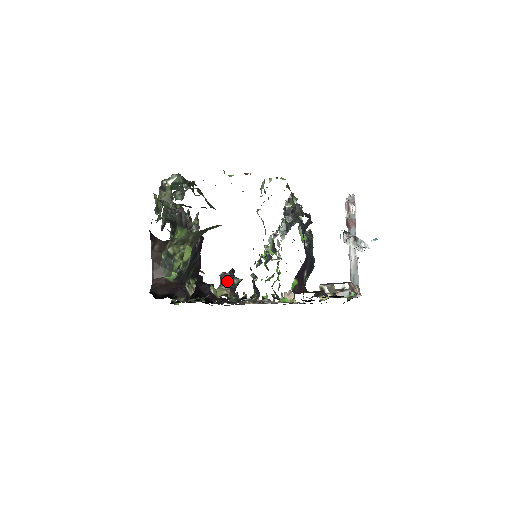
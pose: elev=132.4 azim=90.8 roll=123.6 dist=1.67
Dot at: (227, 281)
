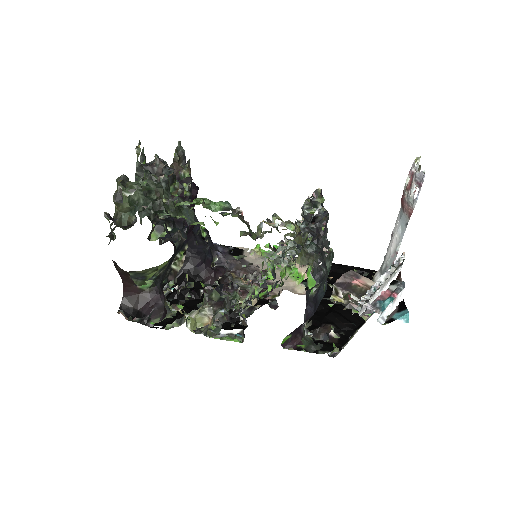
Dot at: (212, 296)
